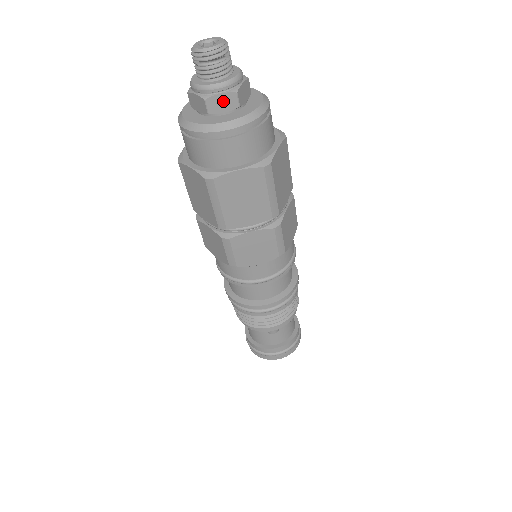
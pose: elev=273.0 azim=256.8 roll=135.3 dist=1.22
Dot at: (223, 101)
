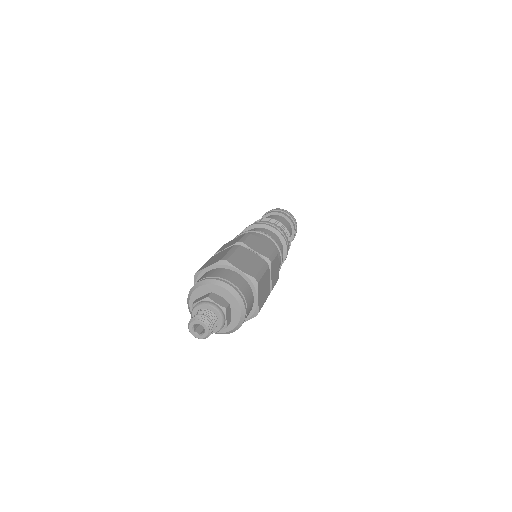
Dot at: occluded
